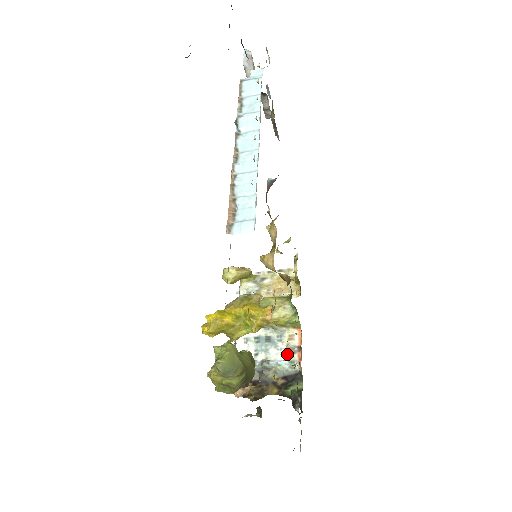
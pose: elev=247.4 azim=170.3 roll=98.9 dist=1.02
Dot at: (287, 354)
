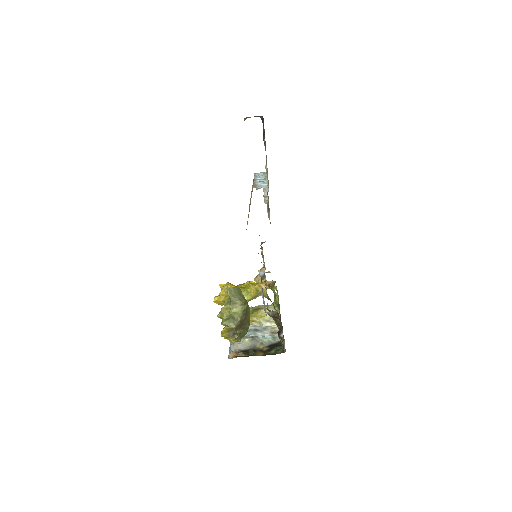
Dot at: (271, 334)
